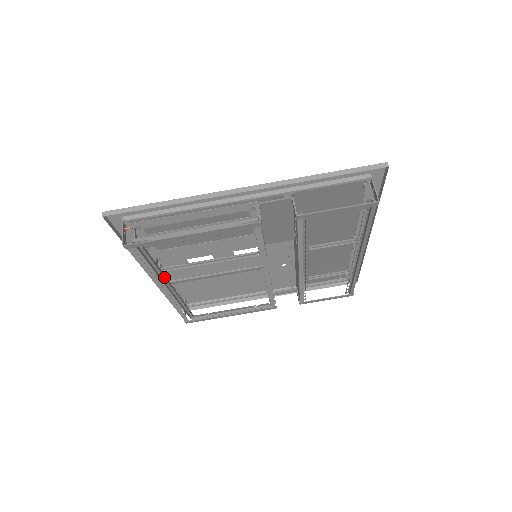
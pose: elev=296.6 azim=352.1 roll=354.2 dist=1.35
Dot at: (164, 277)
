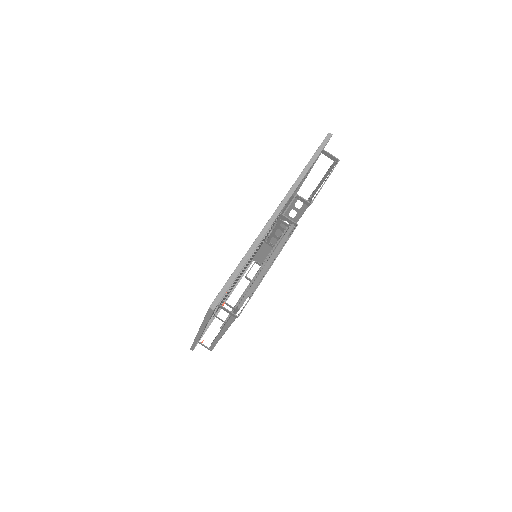
Dot at: occluded
